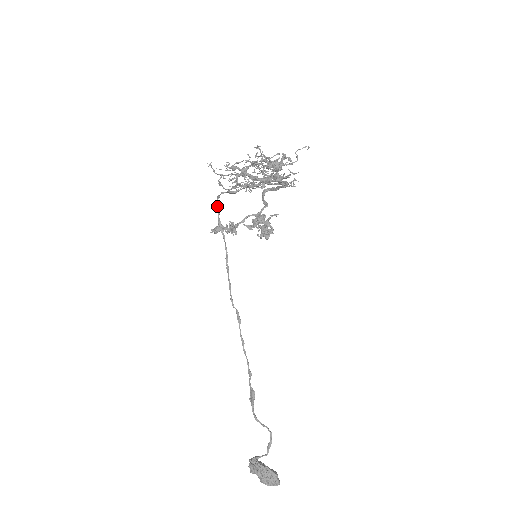
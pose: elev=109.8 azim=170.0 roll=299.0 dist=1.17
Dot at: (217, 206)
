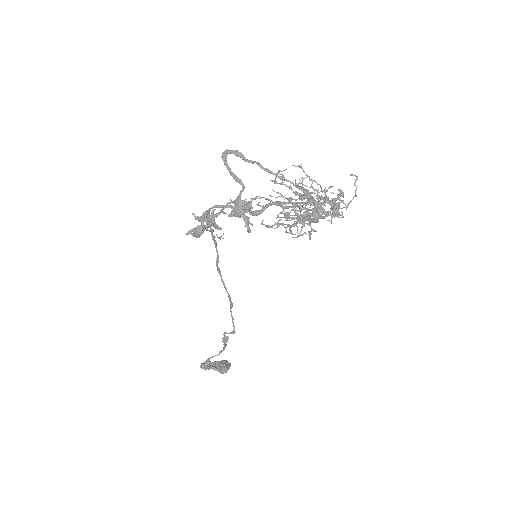
Dot at: (207, 212)
